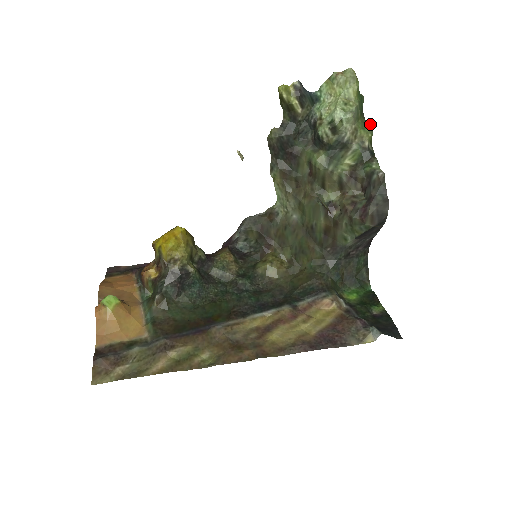
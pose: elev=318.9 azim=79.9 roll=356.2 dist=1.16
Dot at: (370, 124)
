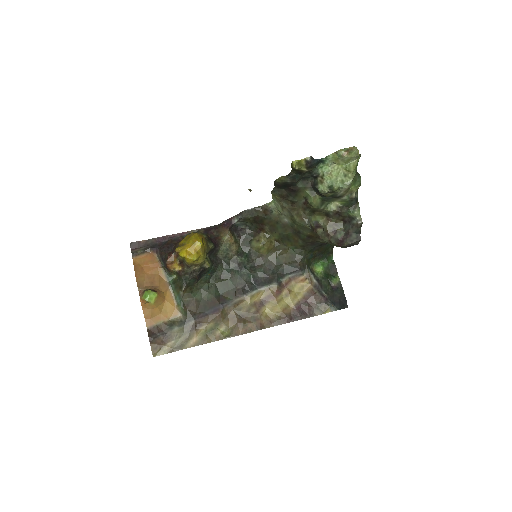
Dot at: (360, 178)
